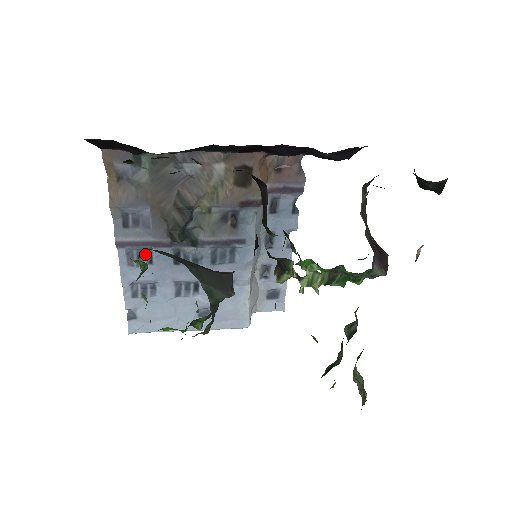
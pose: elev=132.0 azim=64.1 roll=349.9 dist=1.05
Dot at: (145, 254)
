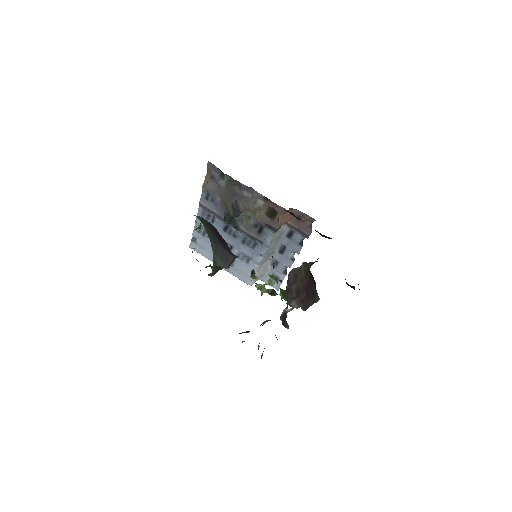
Dot at: (212, 216)
